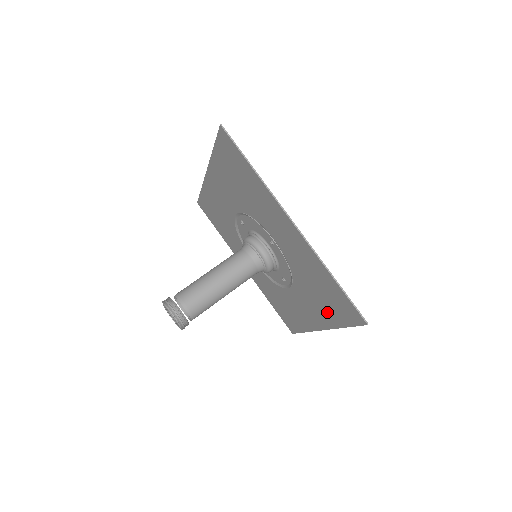
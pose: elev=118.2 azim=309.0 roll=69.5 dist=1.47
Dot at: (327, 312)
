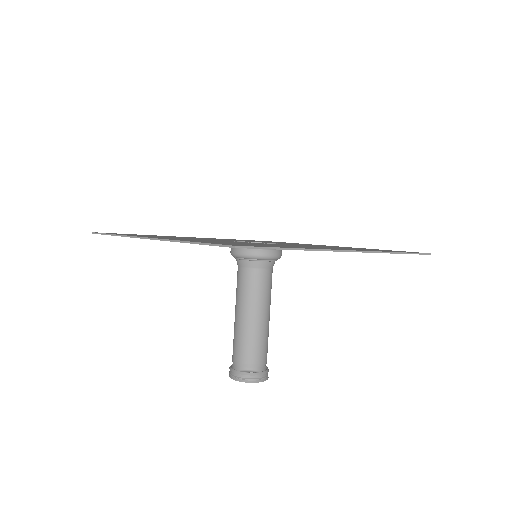
Dot at: occluded
